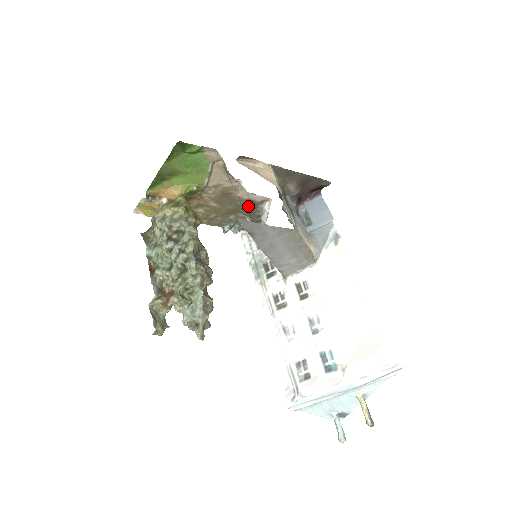
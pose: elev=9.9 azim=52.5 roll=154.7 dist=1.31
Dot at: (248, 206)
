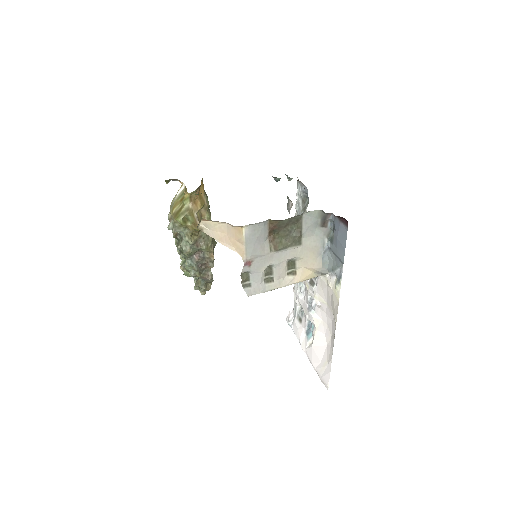
Dot at: occluded
